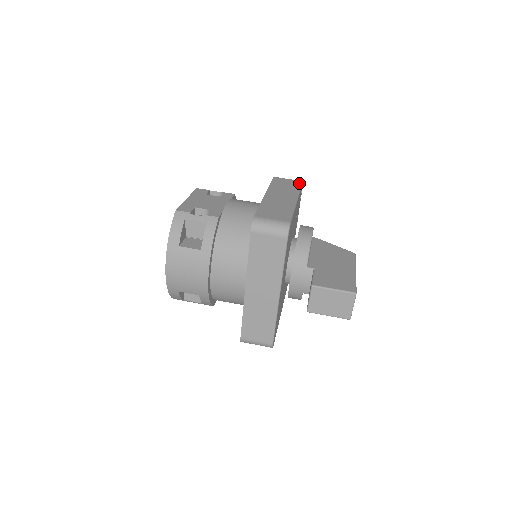
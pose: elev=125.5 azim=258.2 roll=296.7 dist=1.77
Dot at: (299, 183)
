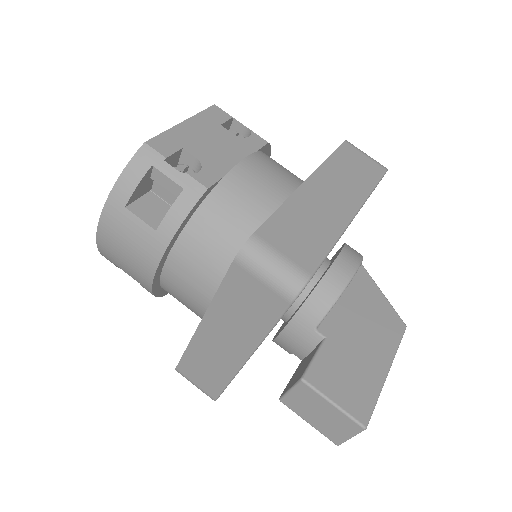
Dot at: (379, 173)
